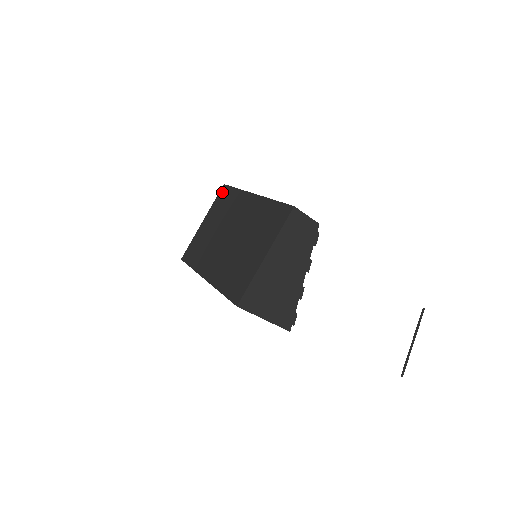
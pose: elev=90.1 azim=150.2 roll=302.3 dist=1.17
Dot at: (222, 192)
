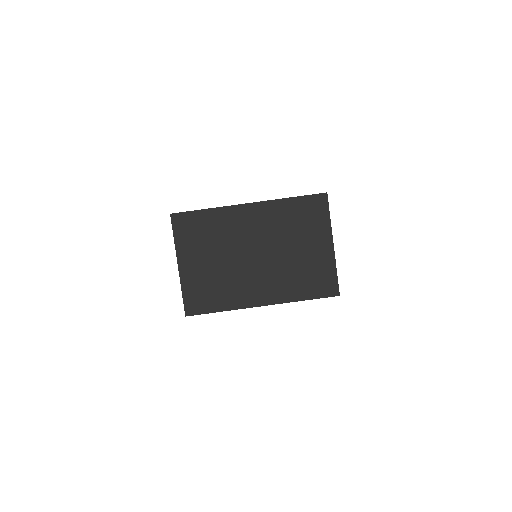
Dot at: (179, 223)
